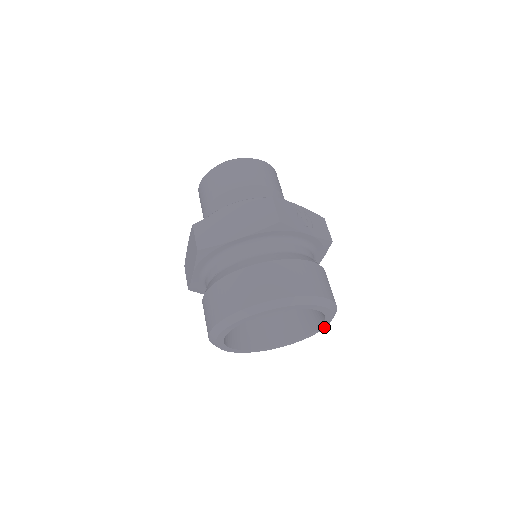
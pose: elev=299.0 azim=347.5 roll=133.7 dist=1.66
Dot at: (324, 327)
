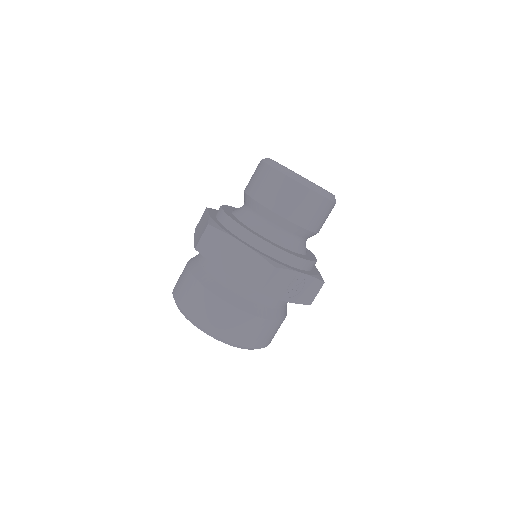
Dot at: occluded
